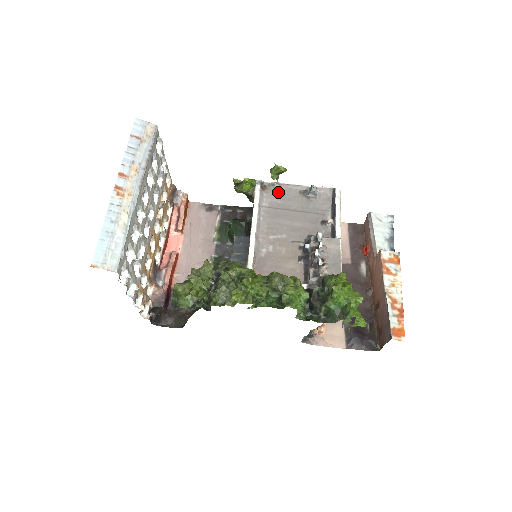
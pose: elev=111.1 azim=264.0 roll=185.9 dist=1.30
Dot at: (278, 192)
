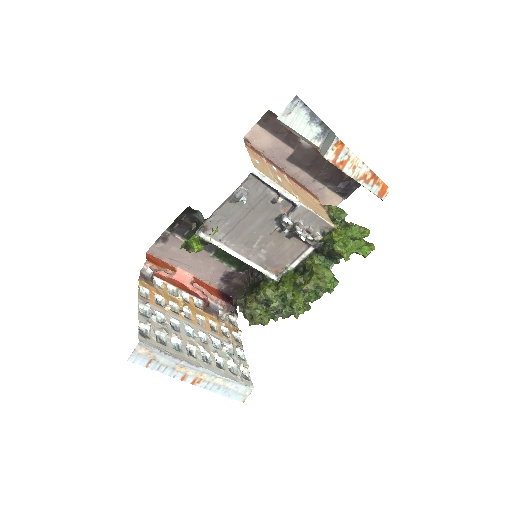
Dot at: (217, 220)
